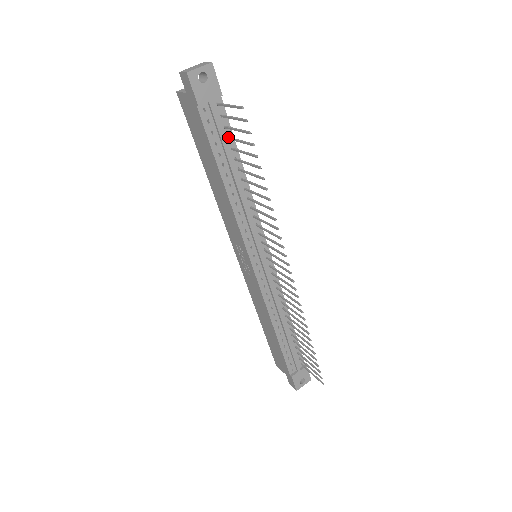
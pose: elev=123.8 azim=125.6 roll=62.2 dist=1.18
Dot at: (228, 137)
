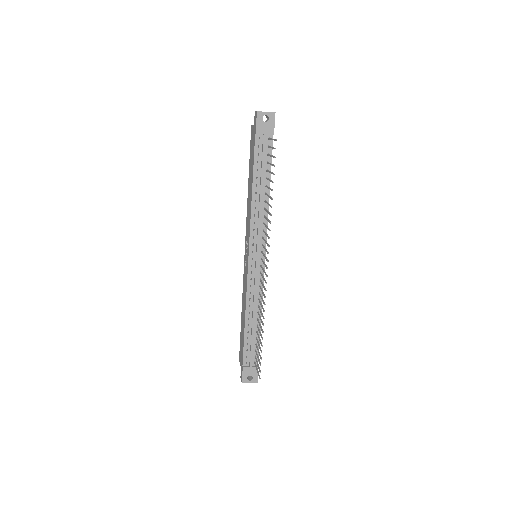
Dot at: (267, 162)
